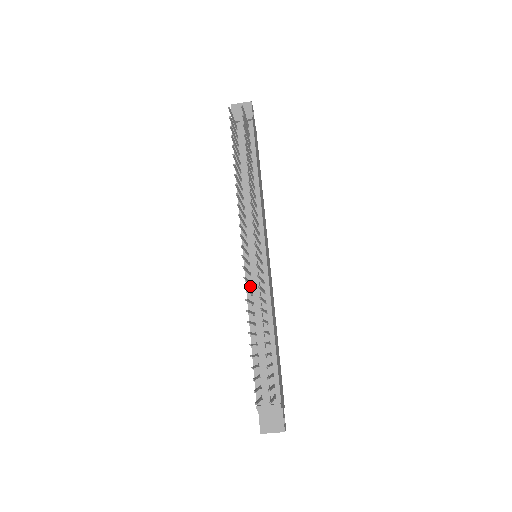
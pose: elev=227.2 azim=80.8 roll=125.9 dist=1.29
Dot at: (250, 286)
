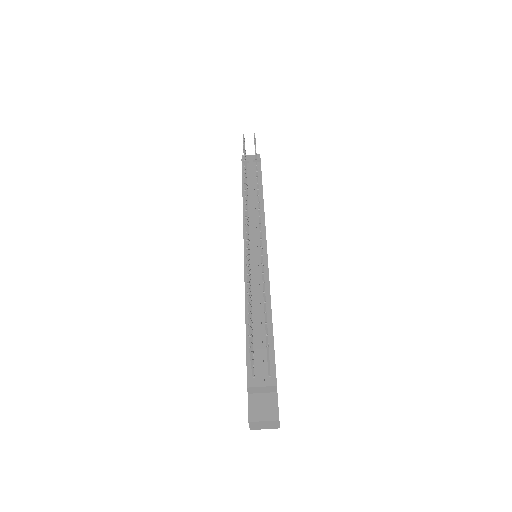
Dot at: occluded
